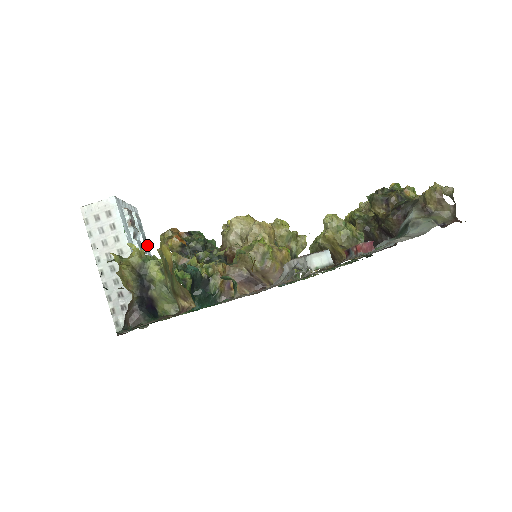
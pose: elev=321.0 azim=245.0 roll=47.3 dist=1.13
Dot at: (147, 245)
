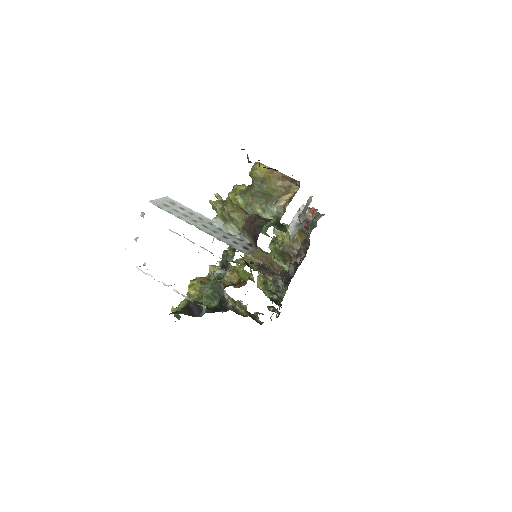
Dot at: occluded
